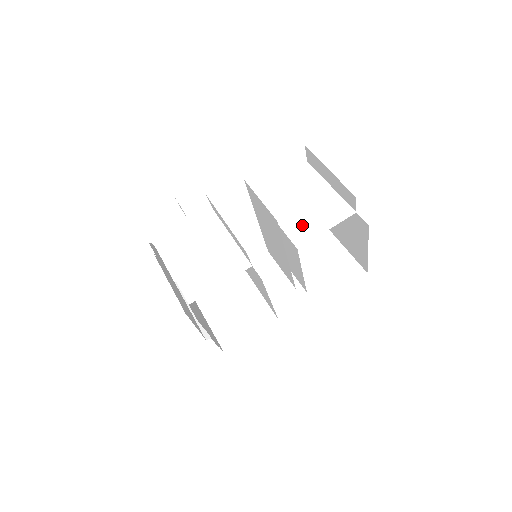
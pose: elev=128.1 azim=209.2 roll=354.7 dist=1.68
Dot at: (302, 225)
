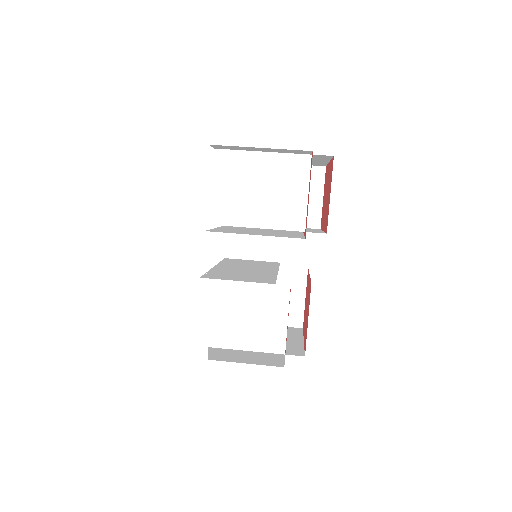
Dot at: (284, 210)
